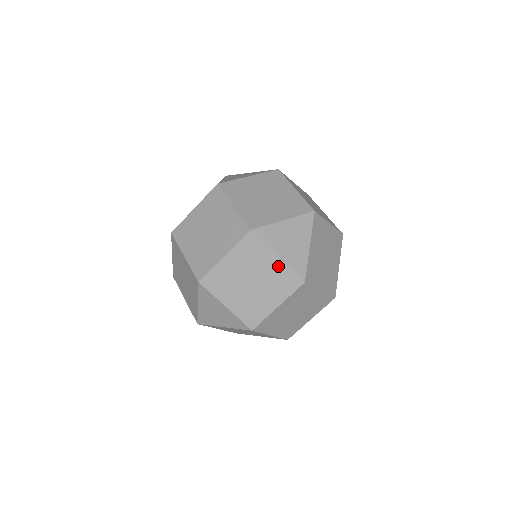
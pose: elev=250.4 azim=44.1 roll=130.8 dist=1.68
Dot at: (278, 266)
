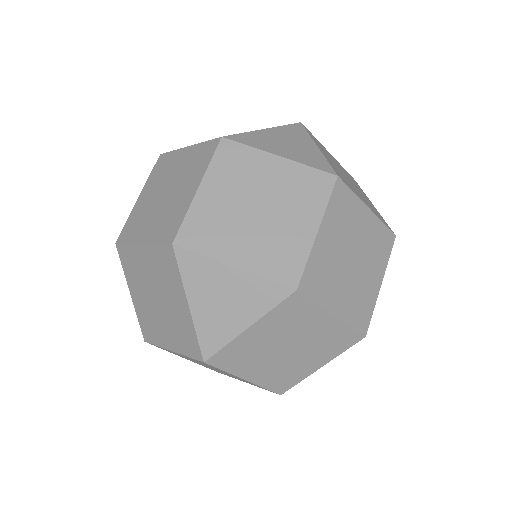
Dot at: (286, 169)
